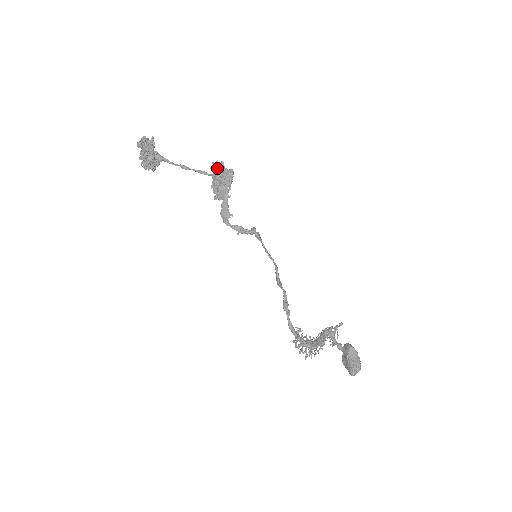
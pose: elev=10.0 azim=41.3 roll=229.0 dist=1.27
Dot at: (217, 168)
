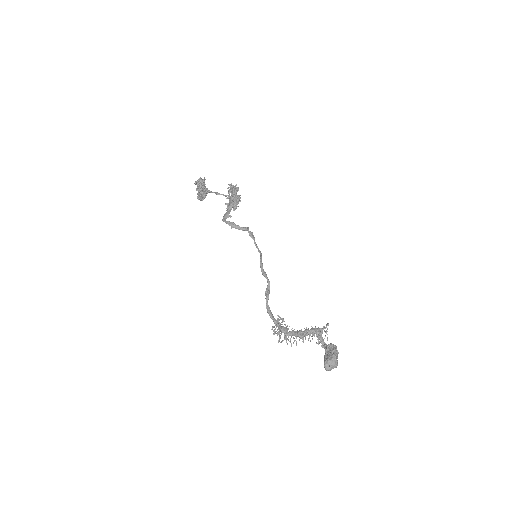
Dot at: (230, 188)
